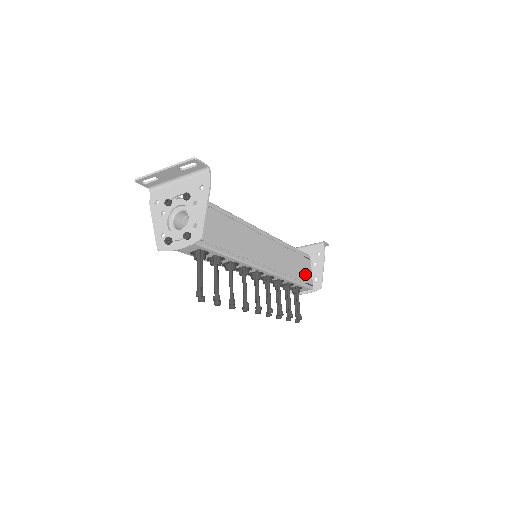
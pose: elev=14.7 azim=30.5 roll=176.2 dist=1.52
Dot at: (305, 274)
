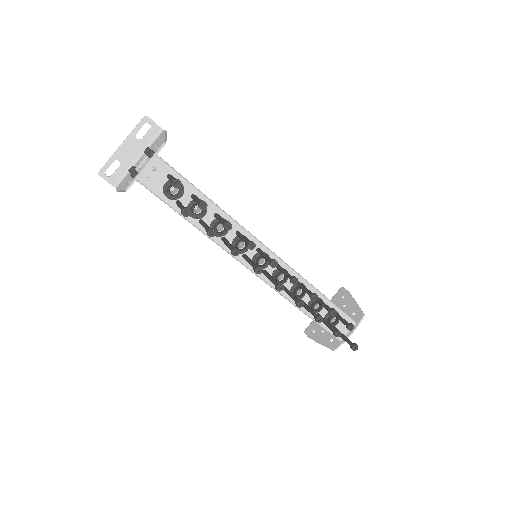
Dot at: occluded
